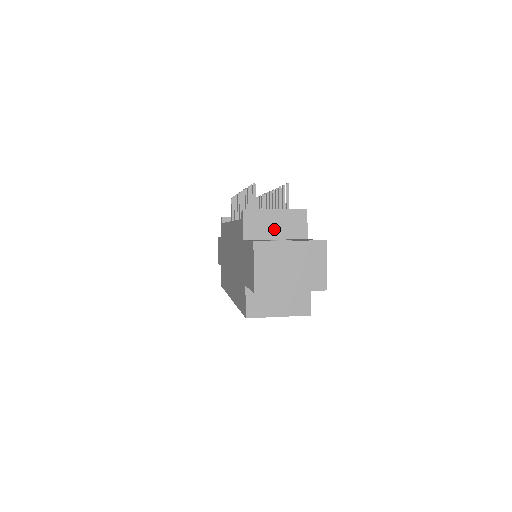
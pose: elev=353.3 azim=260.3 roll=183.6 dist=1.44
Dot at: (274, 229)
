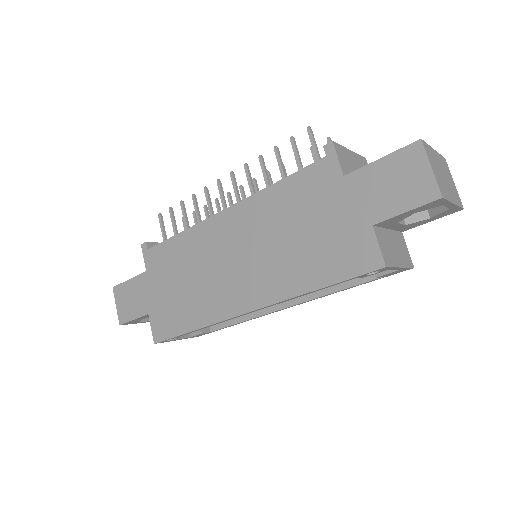
Dot at: occluded
